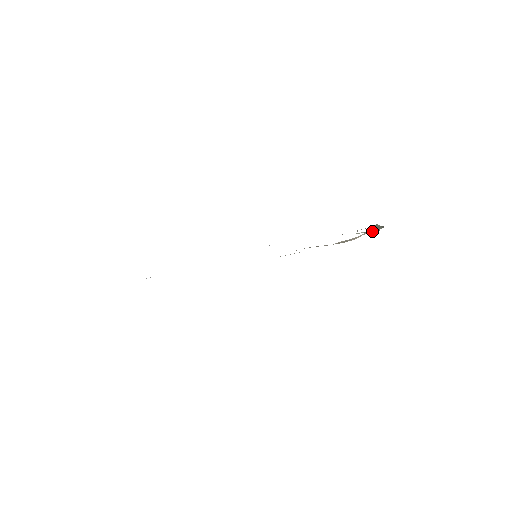
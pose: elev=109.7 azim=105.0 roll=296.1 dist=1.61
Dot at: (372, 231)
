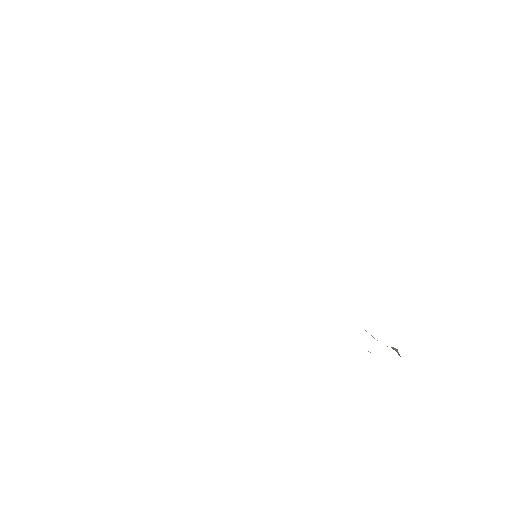
Dot at: occluded
